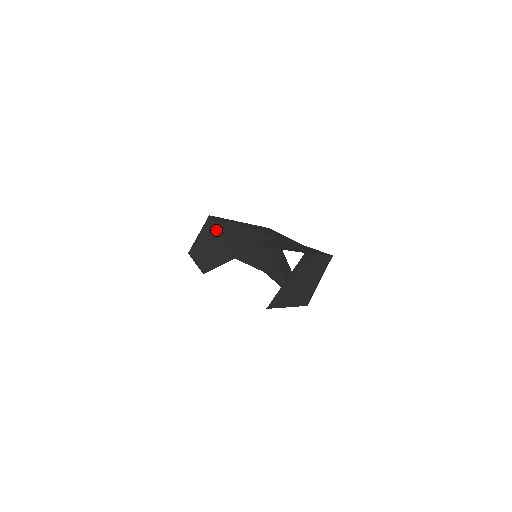
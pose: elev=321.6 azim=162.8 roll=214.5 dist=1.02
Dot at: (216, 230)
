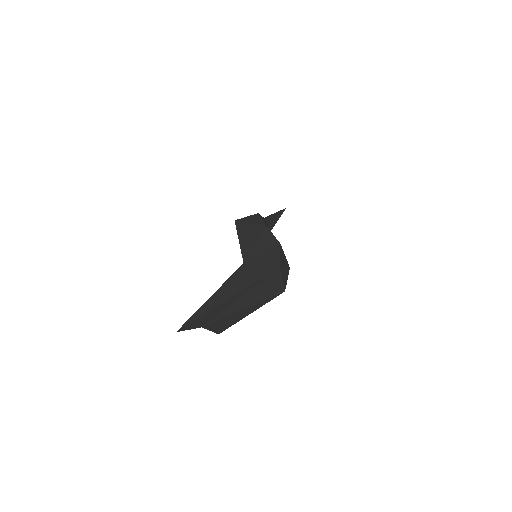
Dot at: occluded
